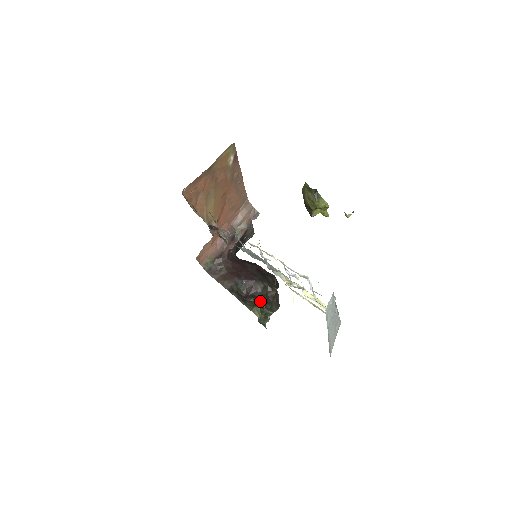
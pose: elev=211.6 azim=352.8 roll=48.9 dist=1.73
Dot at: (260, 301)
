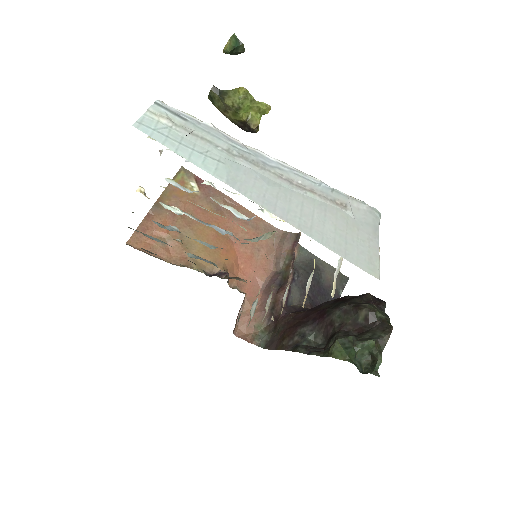
Dot at: (342, 335)
